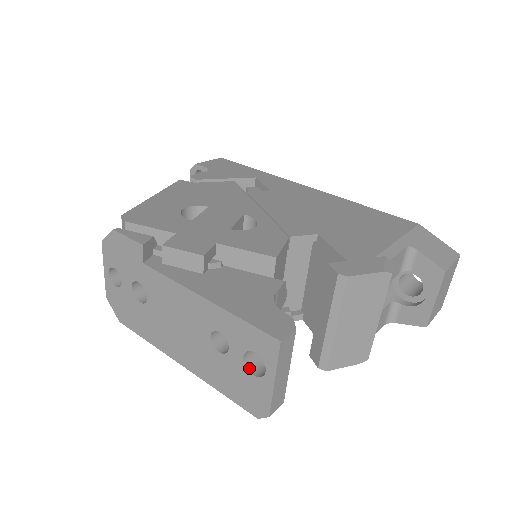
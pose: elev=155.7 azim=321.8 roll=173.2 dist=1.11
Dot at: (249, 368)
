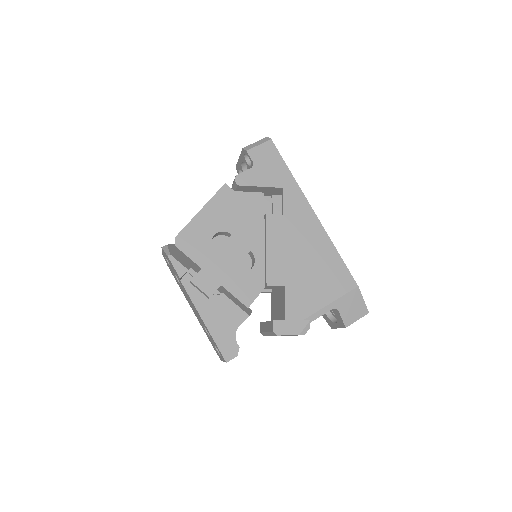
Dot at: occluded
